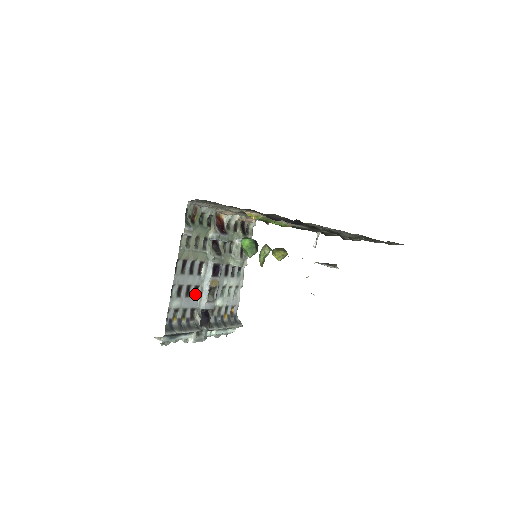
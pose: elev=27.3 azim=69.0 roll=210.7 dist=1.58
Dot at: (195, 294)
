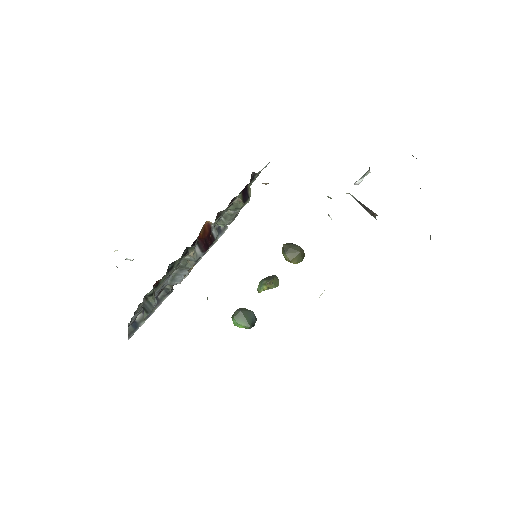
Dot at: occluded
